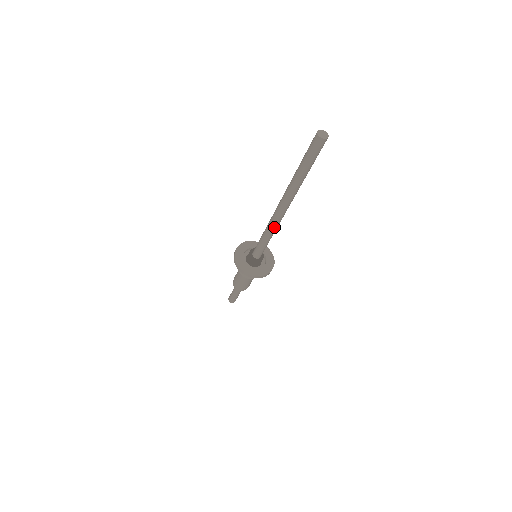
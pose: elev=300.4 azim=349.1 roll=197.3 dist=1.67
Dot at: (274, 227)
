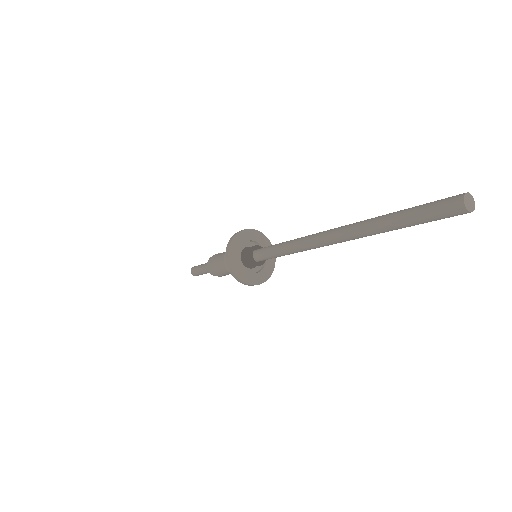
Dot at: (306, 250)
